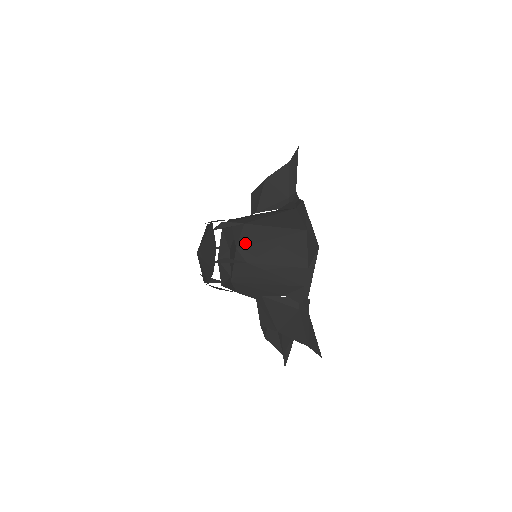
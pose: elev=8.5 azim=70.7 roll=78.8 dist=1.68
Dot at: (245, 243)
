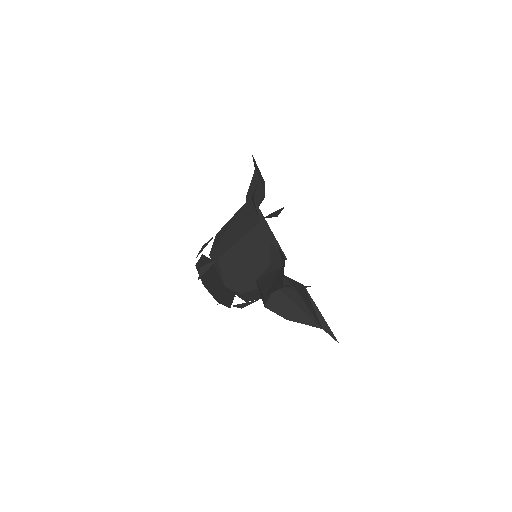
Dot at: (214, 246)
